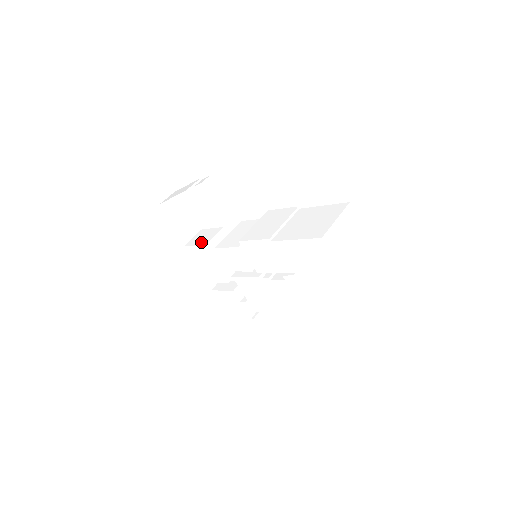
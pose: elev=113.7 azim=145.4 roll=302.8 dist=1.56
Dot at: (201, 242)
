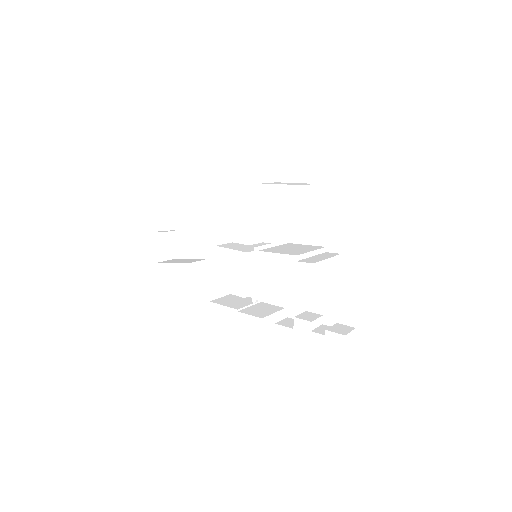
Dot at: occluded
